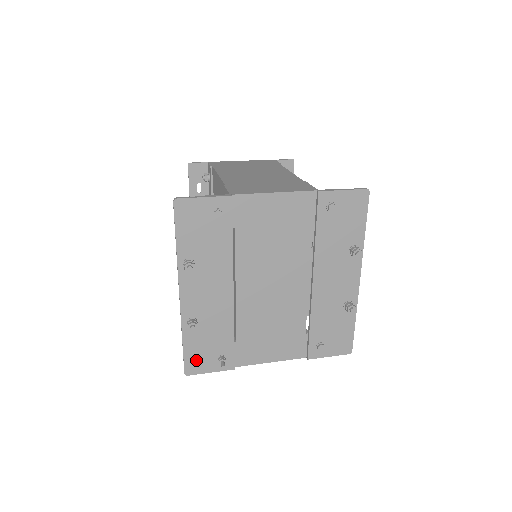
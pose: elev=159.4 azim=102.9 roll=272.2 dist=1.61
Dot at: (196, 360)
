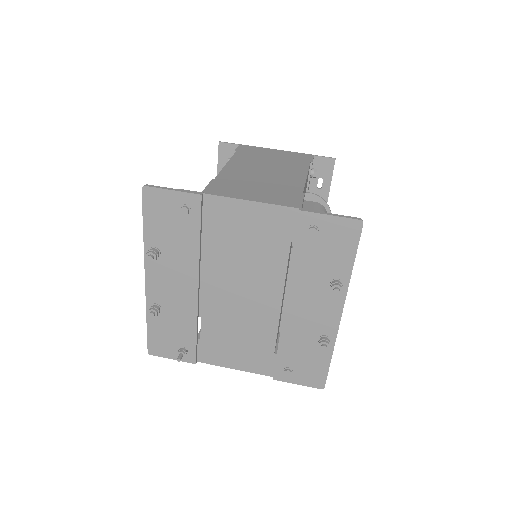
Dot at: (159, 343)
